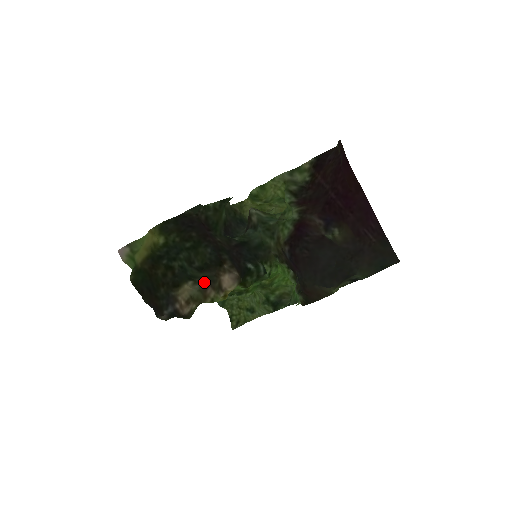
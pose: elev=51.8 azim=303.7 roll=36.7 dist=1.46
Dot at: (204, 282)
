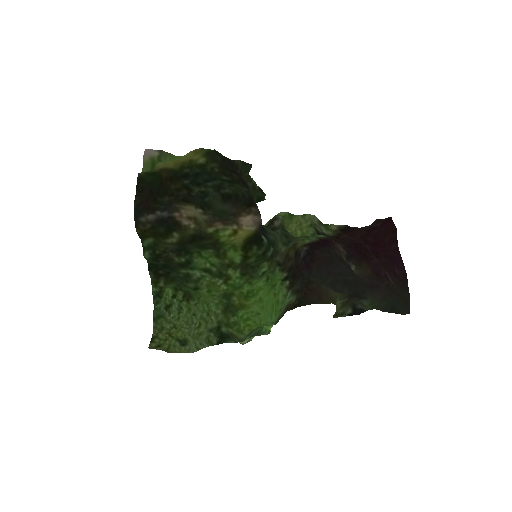
Dot at: (215, 217)
